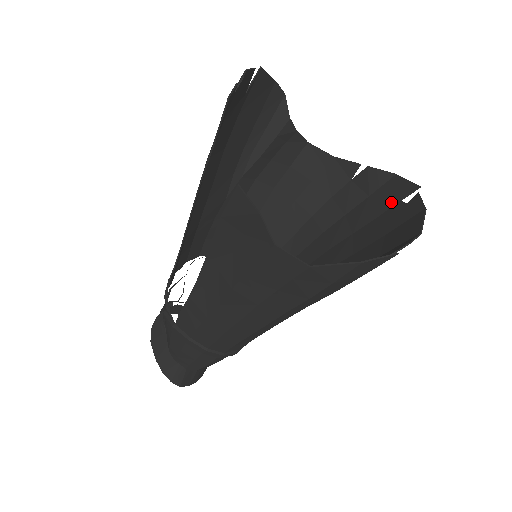
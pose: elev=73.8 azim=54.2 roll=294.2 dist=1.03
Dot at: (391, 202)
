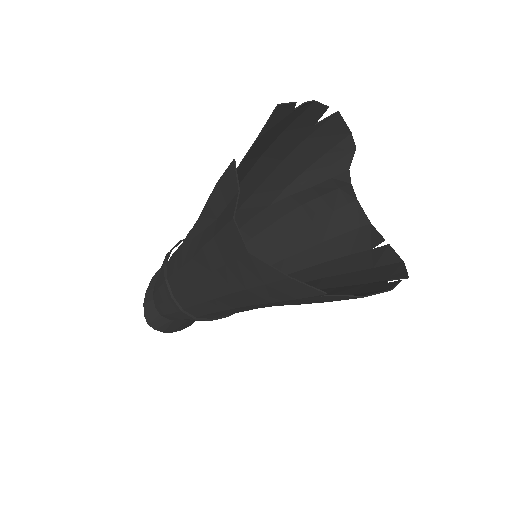
Dot at: (381, 278)
